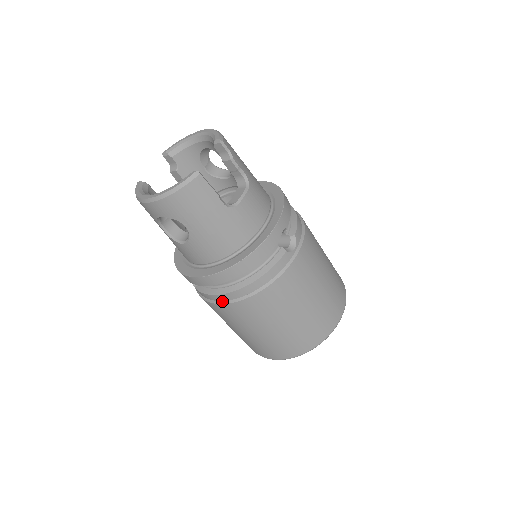
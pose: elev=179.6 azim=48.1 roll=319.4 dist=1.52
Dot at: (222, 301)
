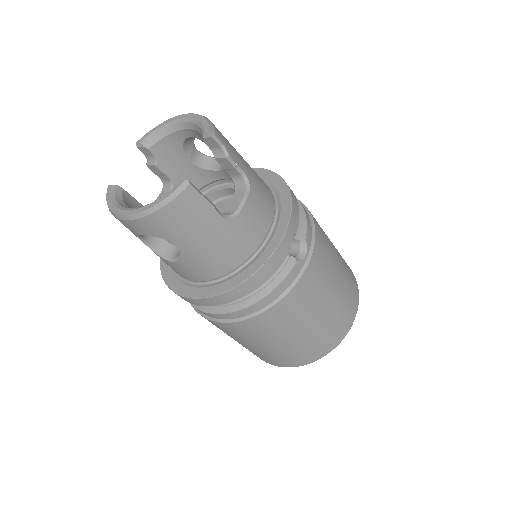
Dot at: (222, 319)
